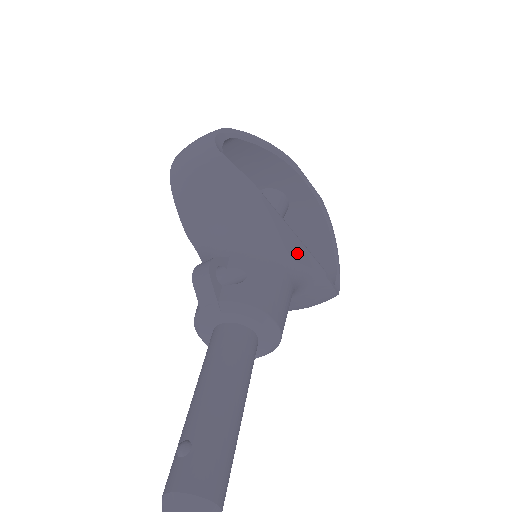
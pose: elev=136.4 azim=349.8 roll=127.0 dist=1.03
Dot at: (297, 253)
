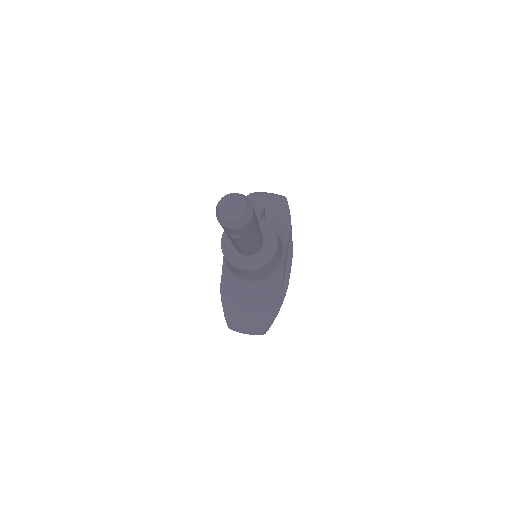
Dot at: (285, 263)
